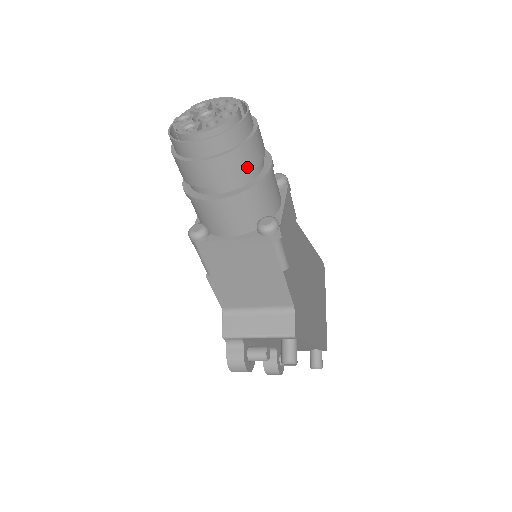
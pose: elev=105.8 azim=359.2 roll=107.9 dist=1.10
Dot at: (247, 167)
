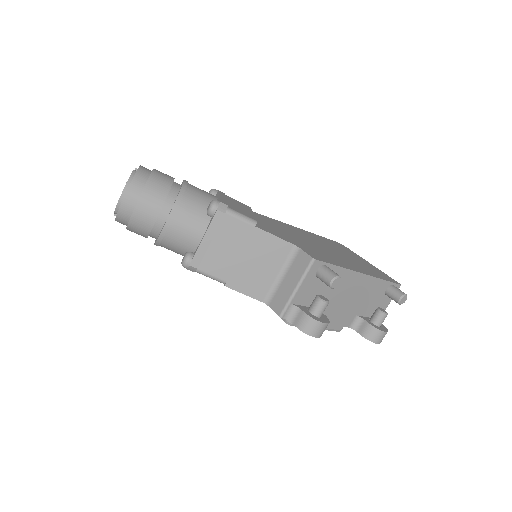
Dot at: (164, 188)
